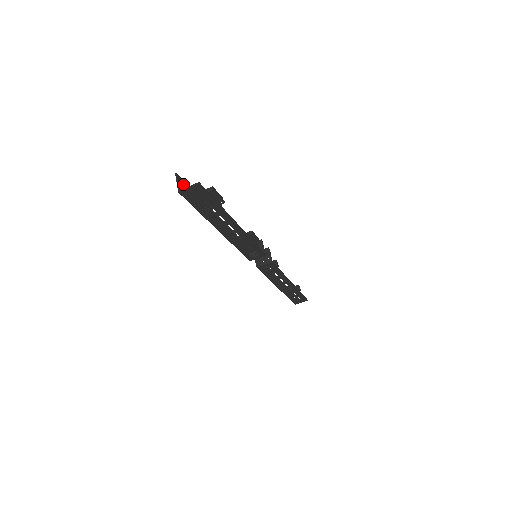
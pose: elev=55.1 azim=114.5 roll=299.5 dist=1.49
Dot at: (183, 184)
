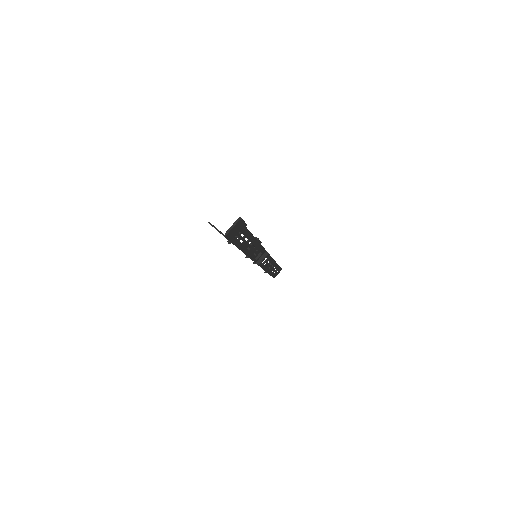
Dot at: occluded
